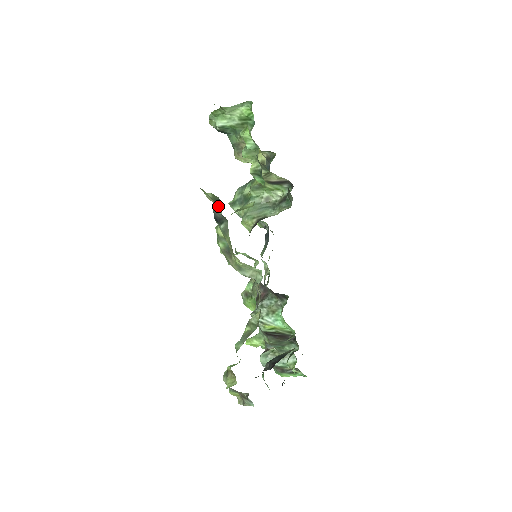
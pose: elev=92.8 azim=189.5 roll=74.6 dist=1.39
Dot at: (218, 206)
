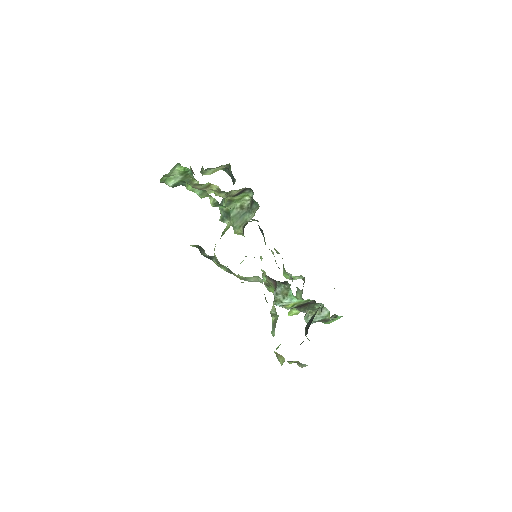
Dot at: (202, 250)
